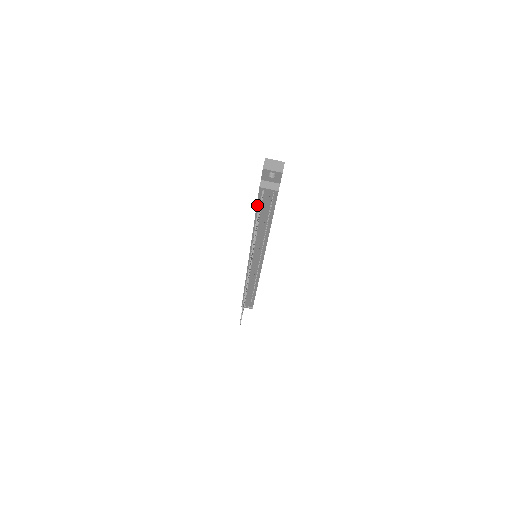
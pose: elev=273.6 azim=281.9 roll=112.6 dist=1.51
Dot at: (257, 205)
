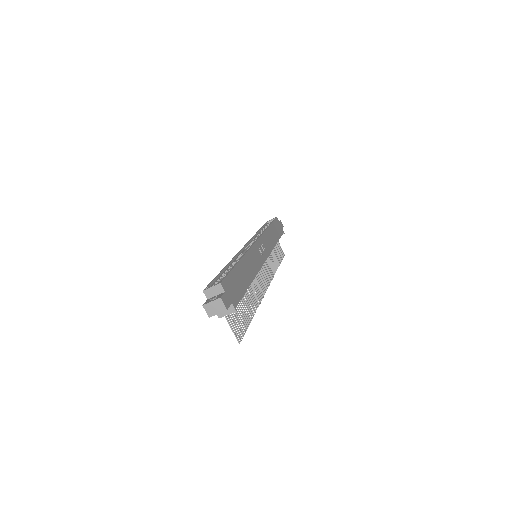
Dot at: occluded
